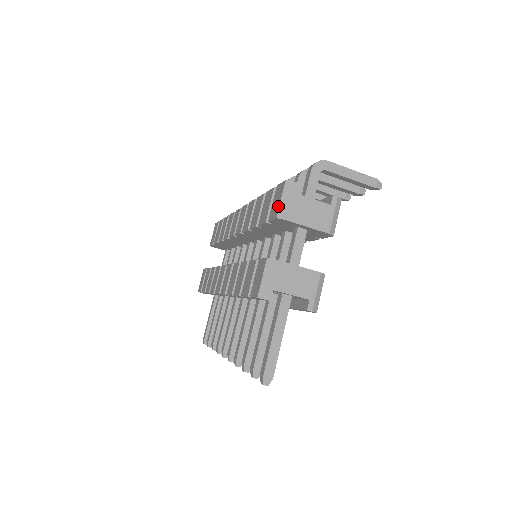
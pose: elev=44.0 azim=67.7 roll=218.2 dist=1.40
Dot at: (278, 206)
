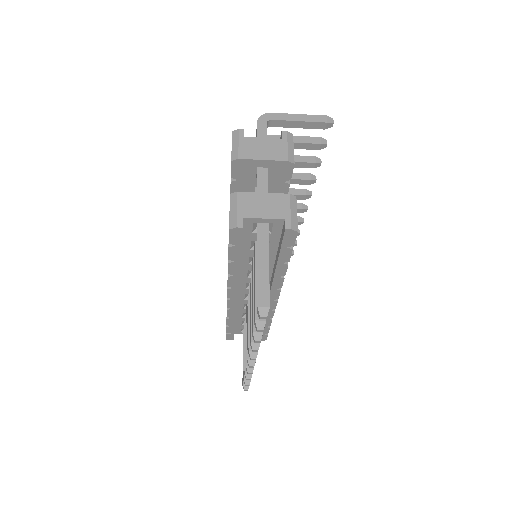
Dot at: (231, 153)
